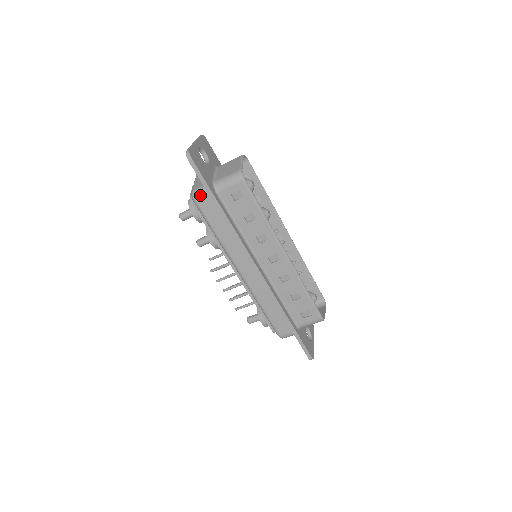
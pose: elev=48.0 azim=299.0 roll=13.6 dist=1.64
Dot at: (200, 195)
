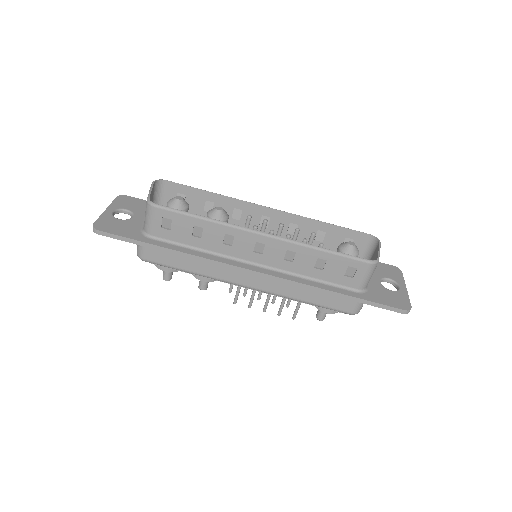
Dot at: (141, 252)
